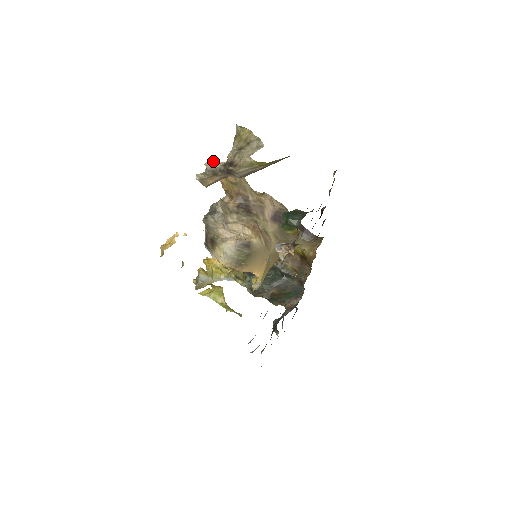
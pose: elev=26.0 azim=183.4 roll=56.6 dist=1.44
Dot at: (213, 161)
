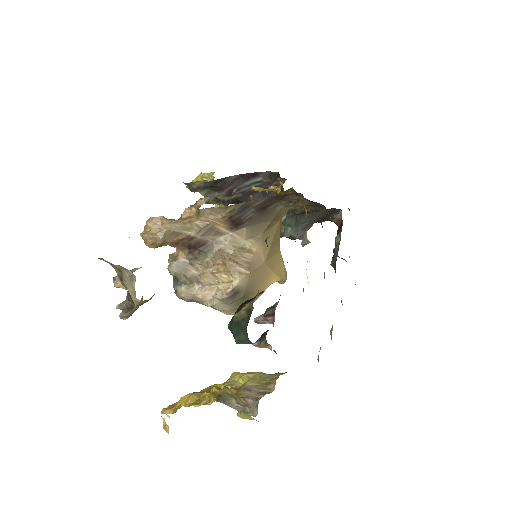
Dot at: (117, 280)
